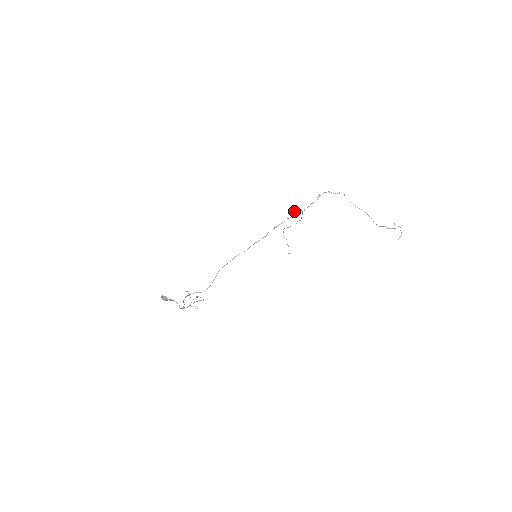
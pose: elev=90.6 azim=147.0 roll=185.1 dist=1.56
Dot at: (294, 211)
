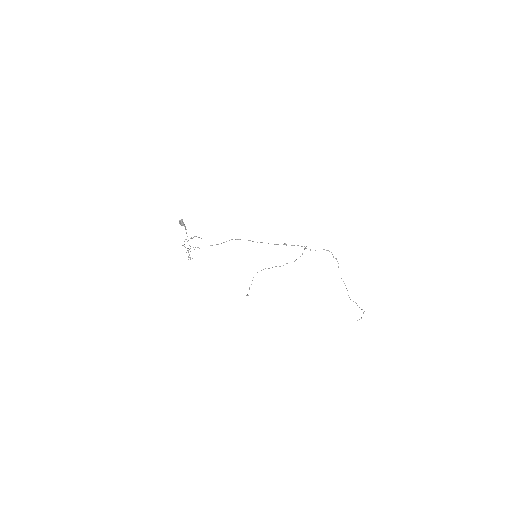
Dot at: occluded
